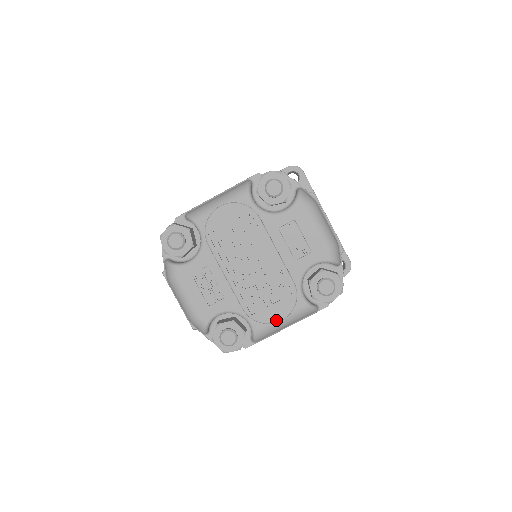
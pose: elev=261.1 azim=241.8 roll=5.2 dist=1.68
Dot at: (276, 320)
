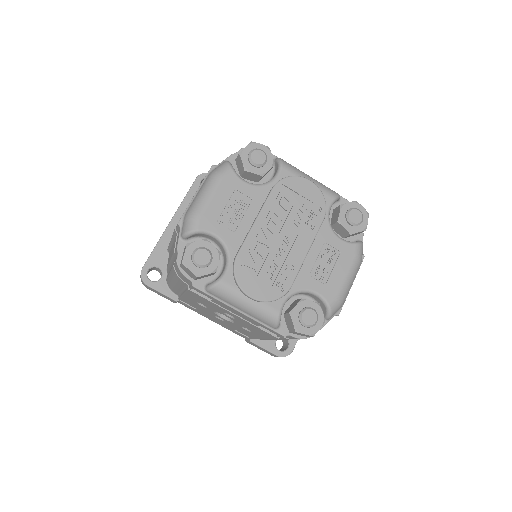
Dot at: (248, 292)
